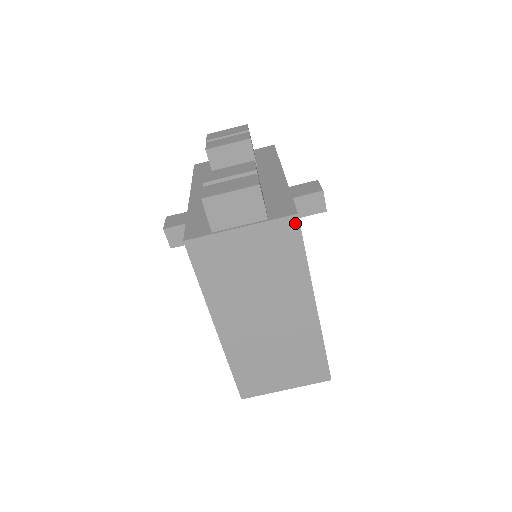
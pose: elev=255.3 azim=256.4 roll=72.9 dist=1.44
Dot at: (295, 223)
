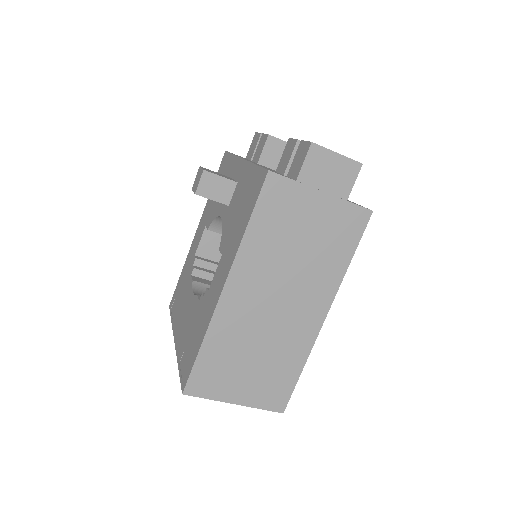
Dot at: (365, 218)
